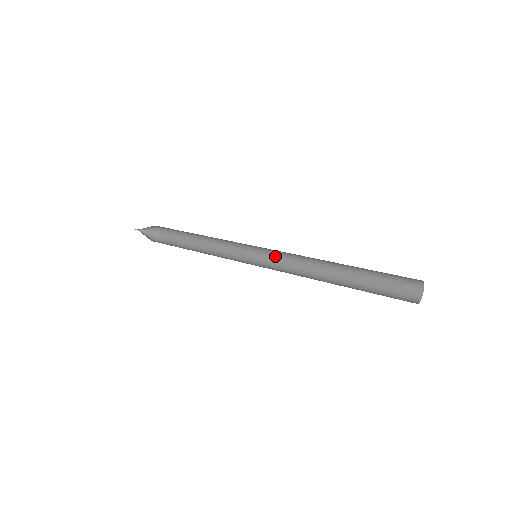
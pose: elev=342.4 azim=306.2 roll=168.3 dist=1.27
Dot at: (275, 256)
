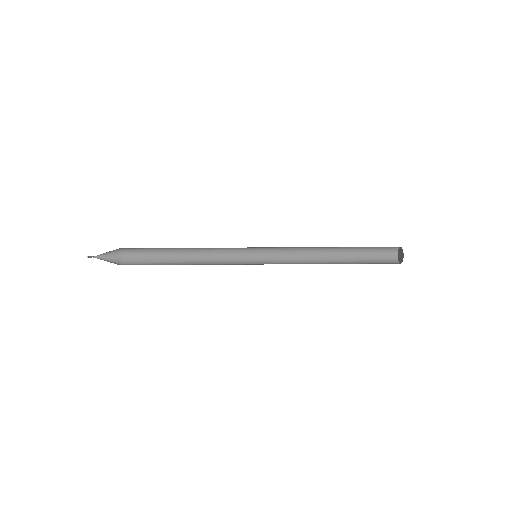
Dot at: (271, 250)
